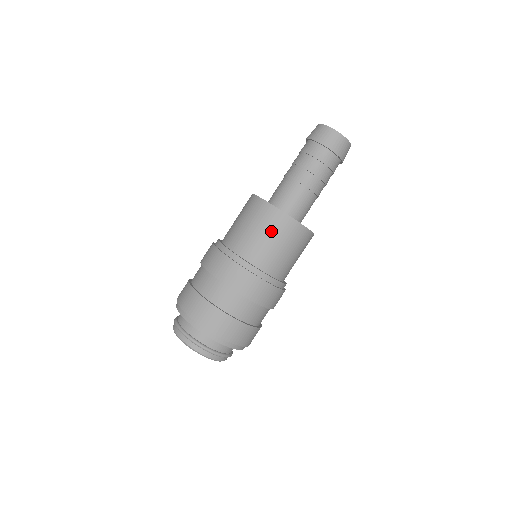
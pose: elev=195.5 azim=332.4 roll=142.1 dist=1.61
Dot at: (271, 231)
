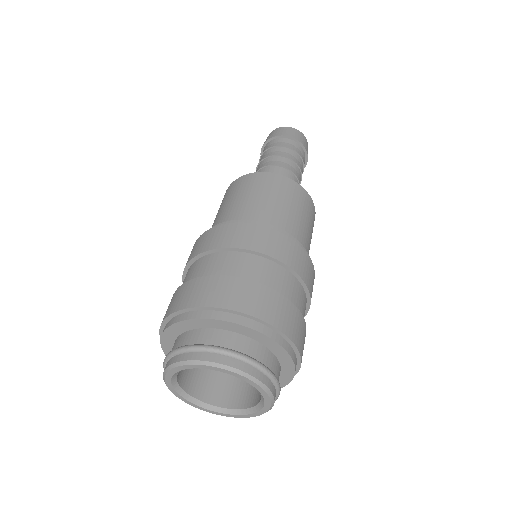
Dot at: (292, 200)
